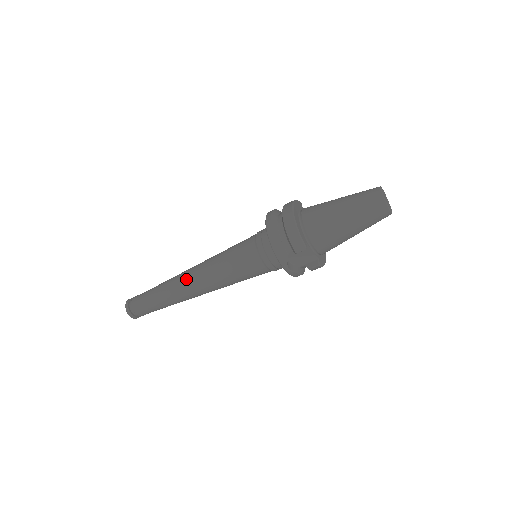
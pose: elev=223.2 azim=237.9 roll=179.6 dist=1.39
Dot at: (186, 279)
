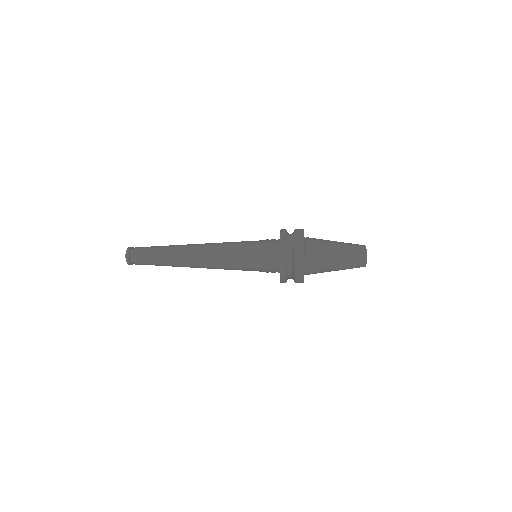
Dot at: occluded
